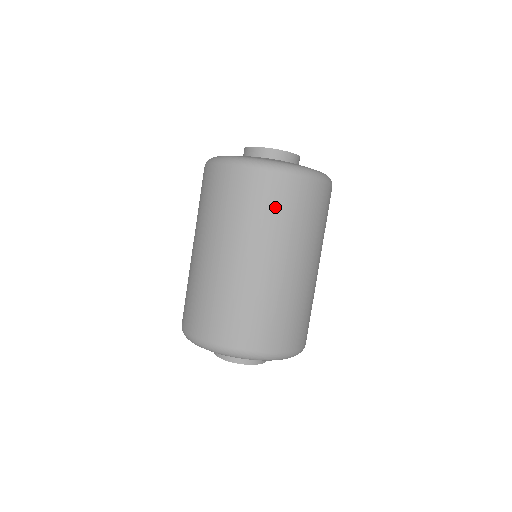
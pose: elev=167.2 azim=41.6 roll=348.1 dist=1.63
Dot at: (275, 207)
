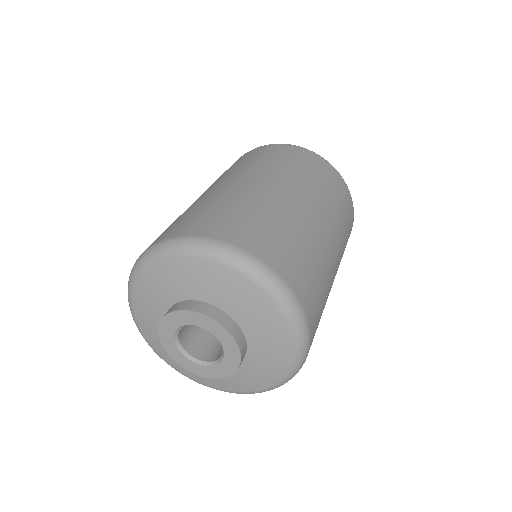
Dot at: (278, 157)
